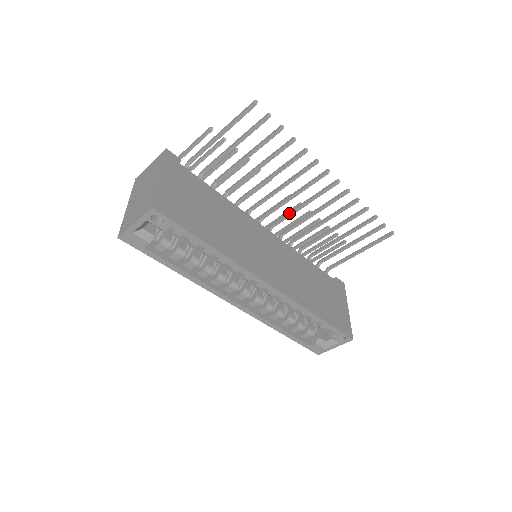
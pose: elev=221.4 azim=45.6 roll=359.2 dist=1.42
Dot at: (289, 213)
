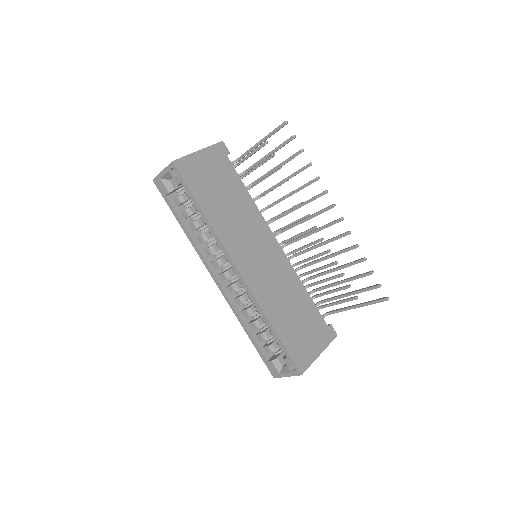
Dot at: (301, 236)
